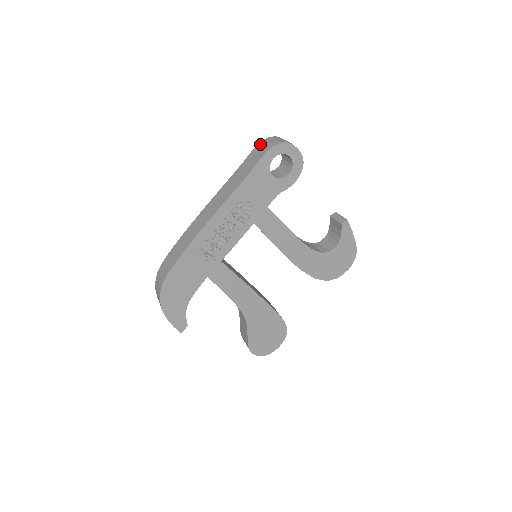
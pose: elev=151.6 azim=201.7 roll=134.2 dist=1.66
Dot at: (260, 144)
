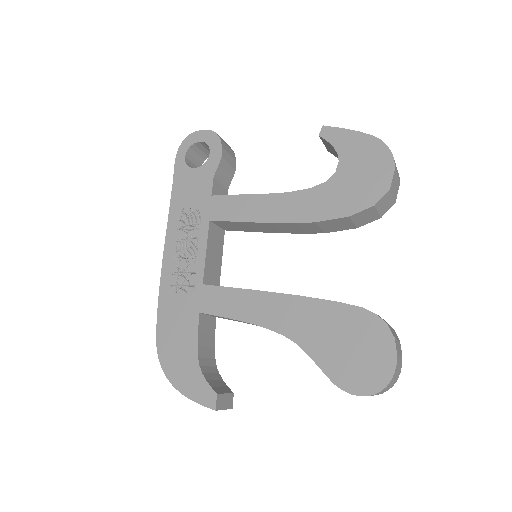
Dot at: occluded
